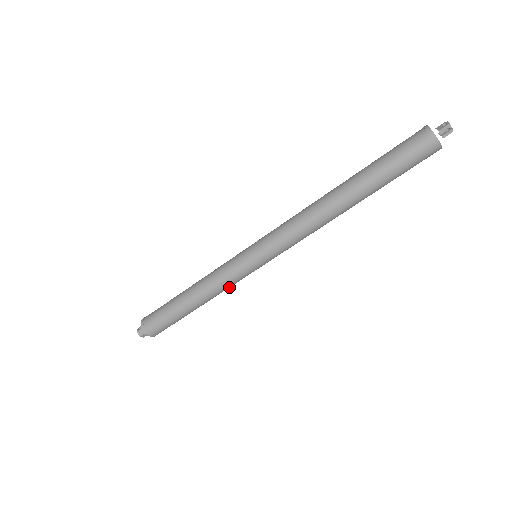
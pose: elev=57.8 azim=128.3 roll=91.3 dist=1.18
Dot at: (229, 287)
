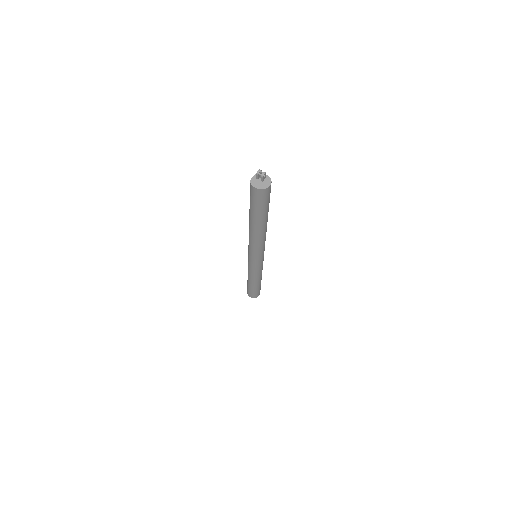
Dot at: (258, 273)
